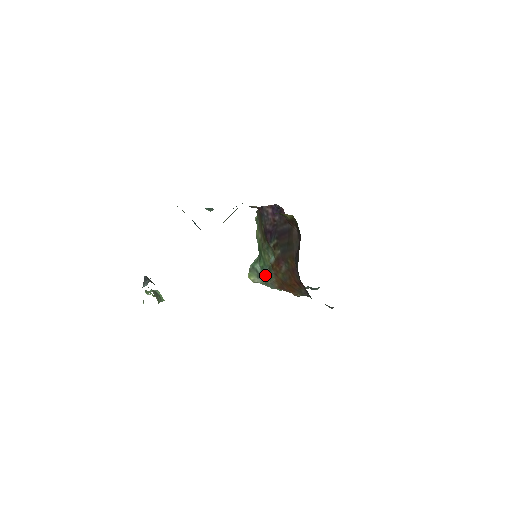
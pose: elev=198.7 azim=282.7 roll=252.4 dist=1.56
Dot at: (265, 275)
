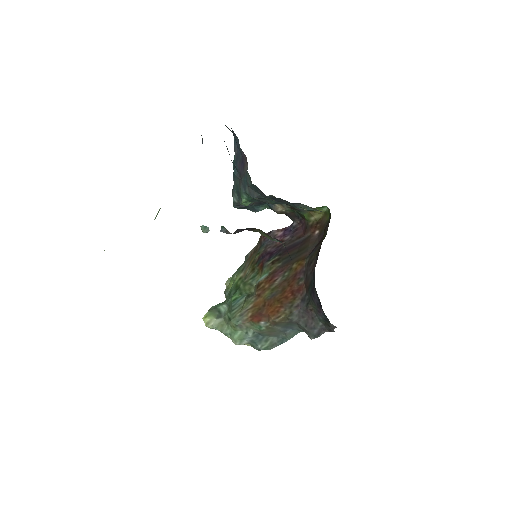
Dot at: (235, 307)
